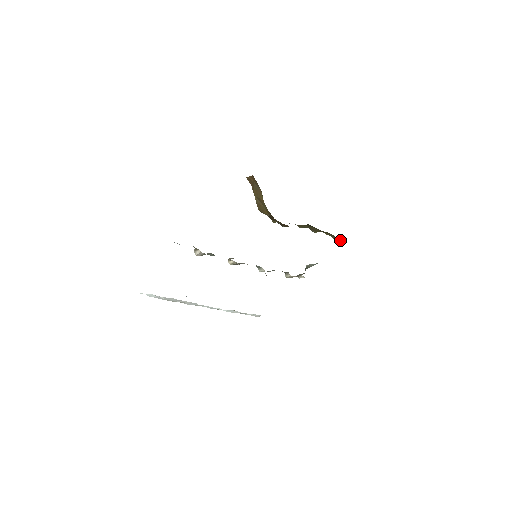
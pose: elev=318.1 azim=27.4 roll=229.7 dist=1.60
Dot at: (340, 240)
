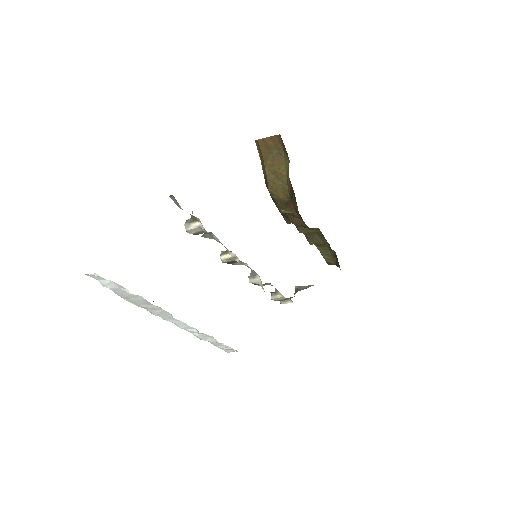
Dot at: (335, 261)
